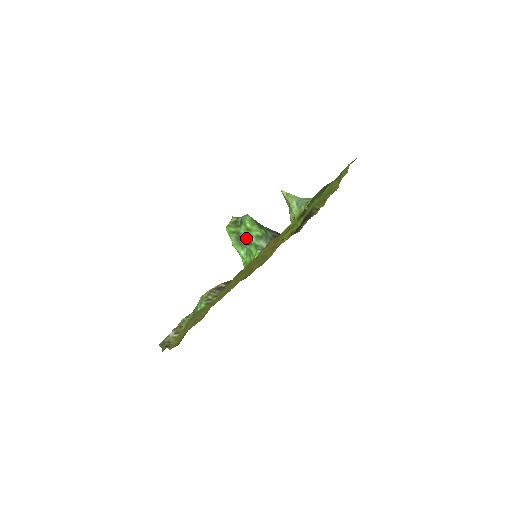
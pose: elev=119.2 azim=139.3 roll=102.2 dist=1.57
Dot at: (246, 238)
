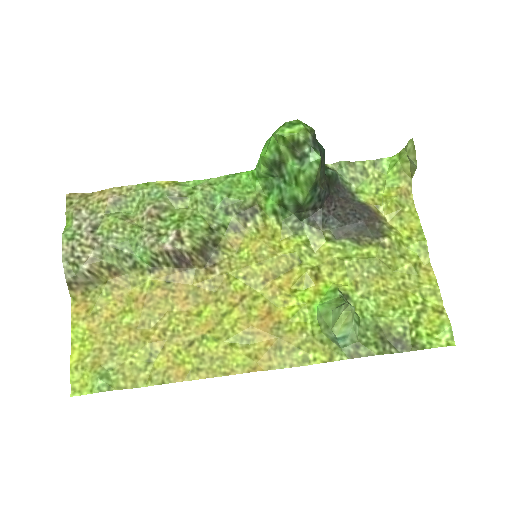
Dot at: (284, 177)
